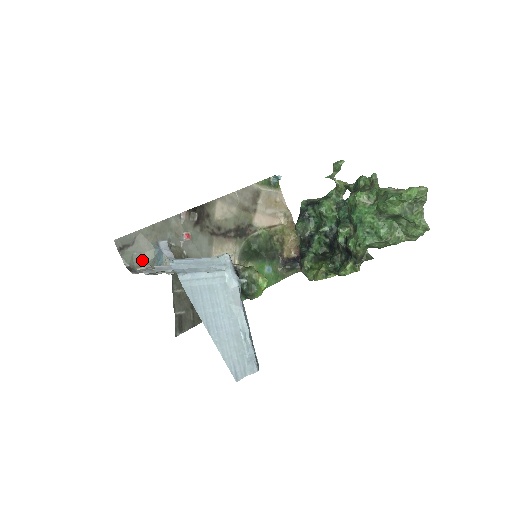
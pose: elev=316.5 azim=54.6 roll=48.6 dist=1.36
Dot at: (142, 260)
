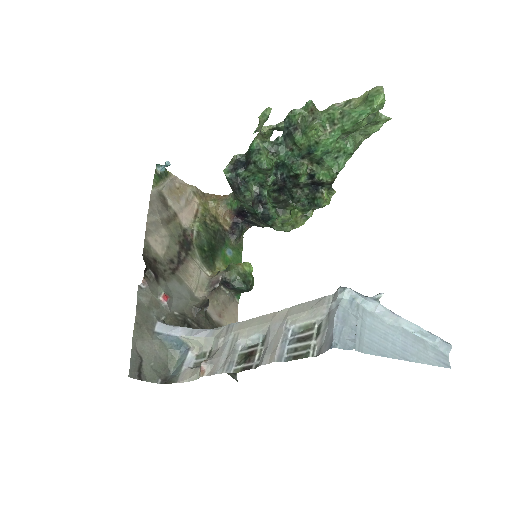
Dot at: (162, 362)
